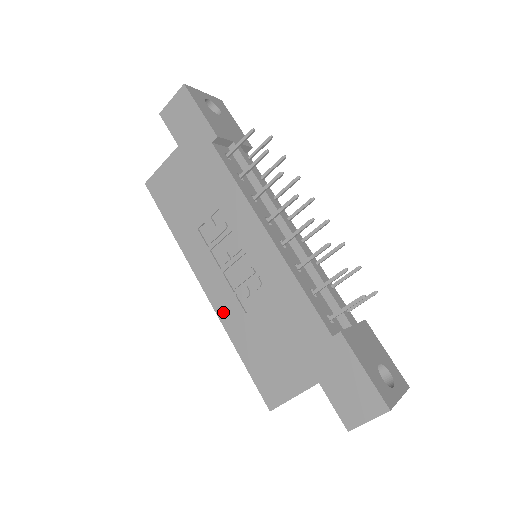
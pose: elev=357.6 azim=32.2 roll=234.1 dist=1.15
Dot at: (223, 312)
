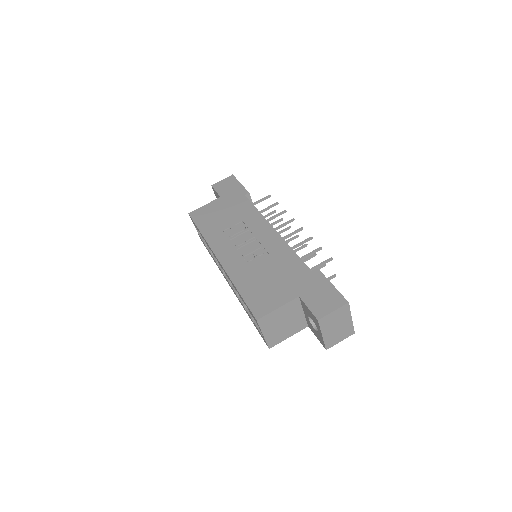
Dot at: (231, 269)
